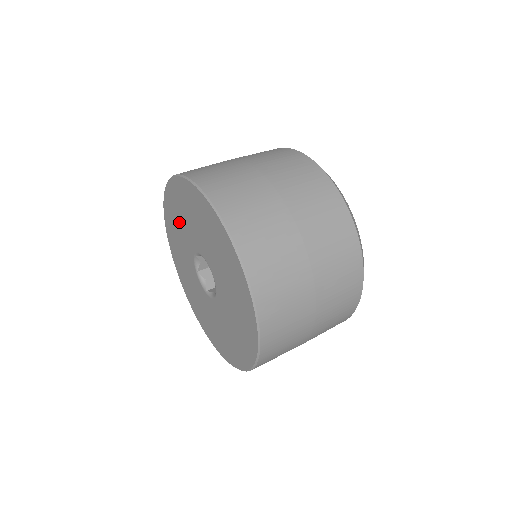
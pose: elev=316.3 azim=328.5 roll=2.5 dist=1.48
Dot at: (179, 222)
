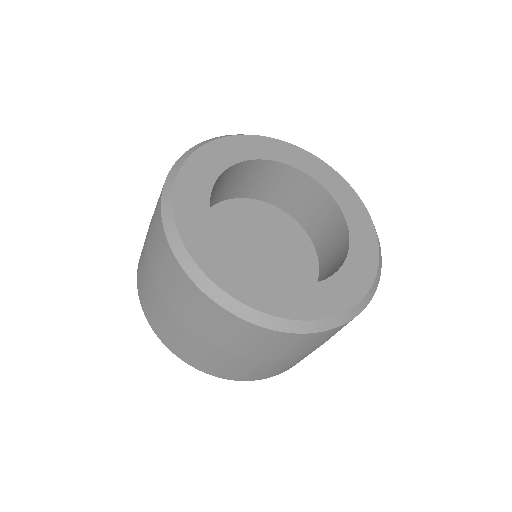
Dot at: occluded
